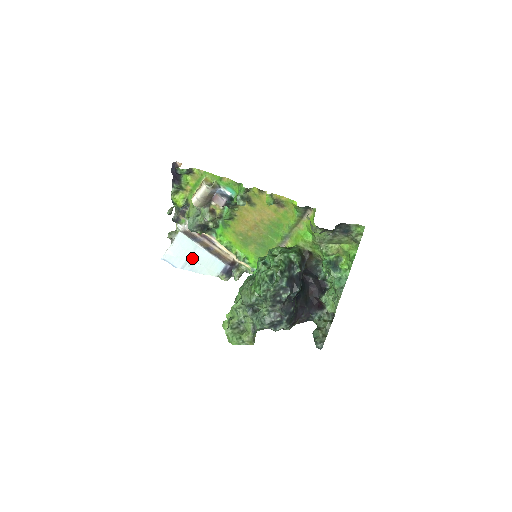
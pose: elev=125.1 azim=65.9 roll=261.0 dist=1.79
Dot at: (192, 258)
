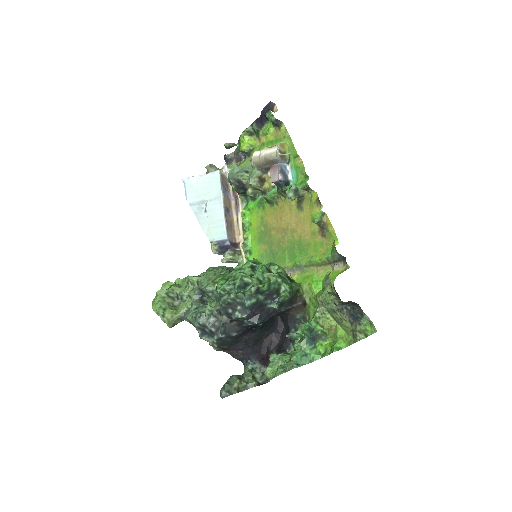
Dot at: (206, 204)
